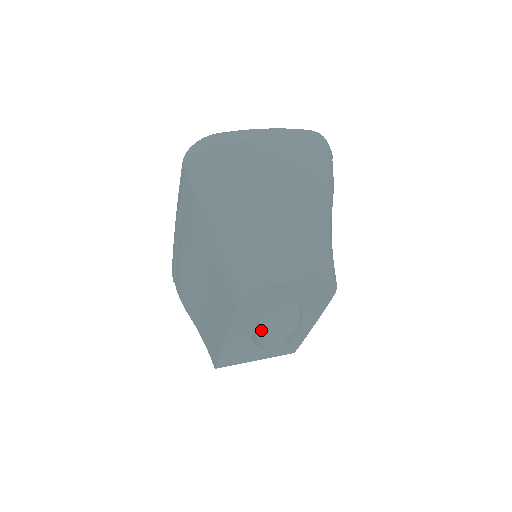
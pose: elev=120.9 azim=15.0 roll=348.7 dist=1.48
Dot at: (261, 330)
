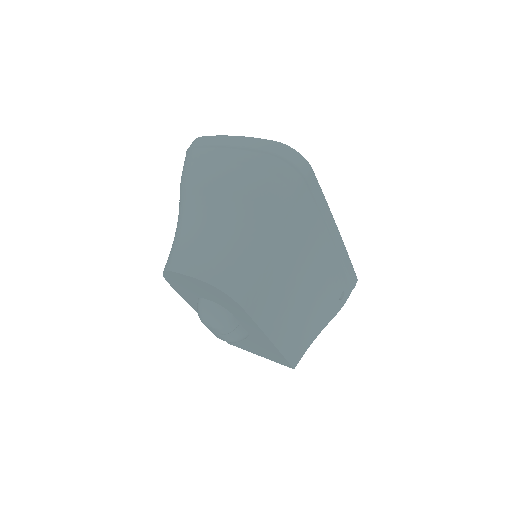
Dot at: occluded
